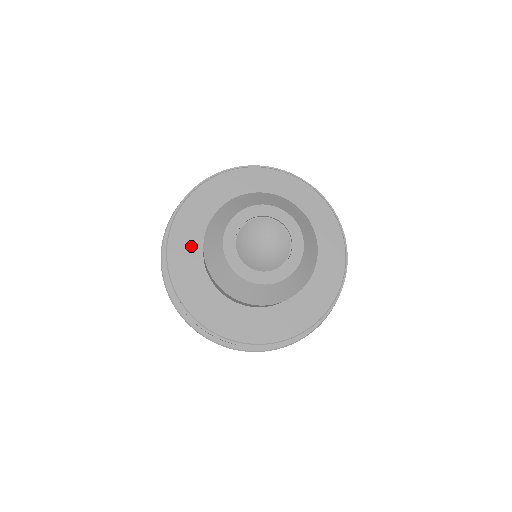
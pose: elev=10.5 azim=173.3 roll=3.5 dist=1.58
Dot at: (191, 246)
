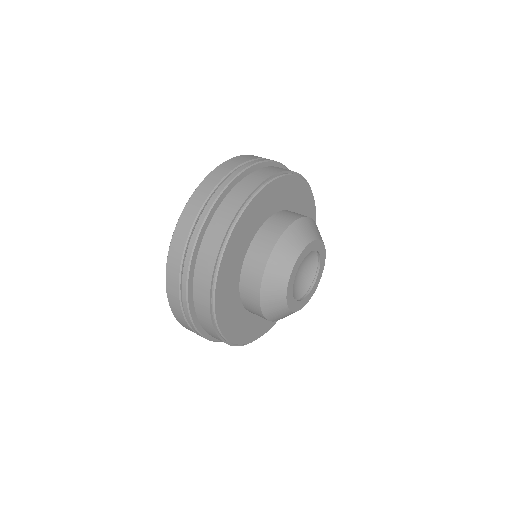
Dot at: (235, 314)
